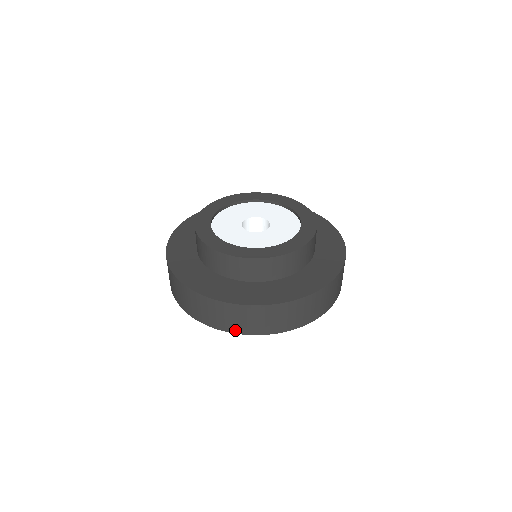
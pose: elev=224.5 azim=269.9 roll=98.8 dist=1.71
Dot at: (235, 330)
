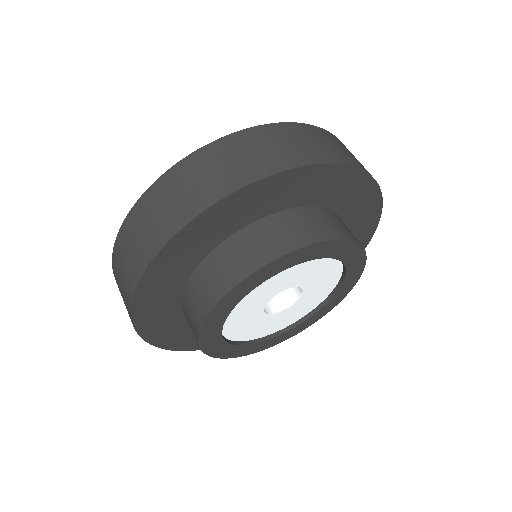
Dot at: occluded
